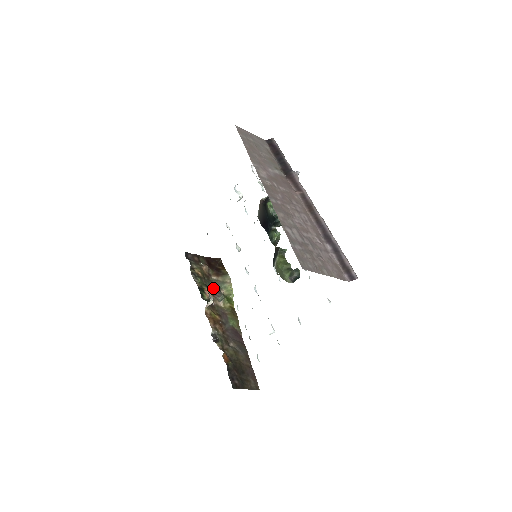
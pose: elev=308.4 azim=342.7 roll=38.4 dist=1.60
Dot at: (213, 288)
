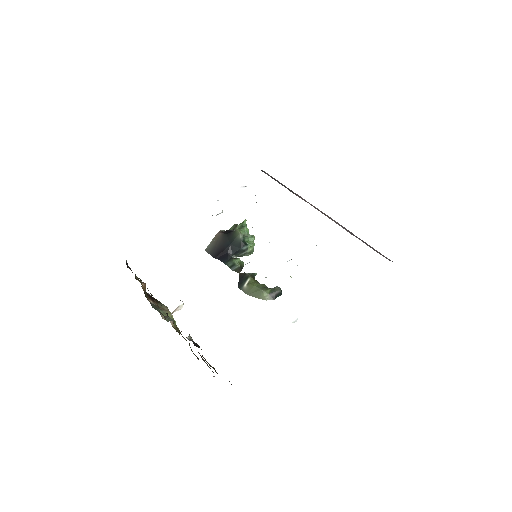
Dot at: occluded
